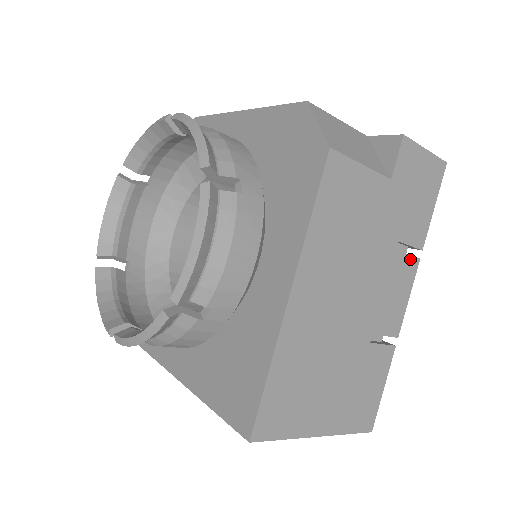
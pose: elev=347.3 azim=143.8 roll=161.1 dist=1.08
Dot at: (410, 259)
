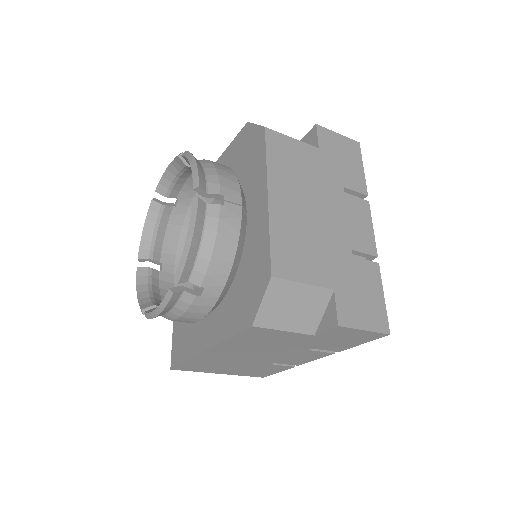
Dot at: (323, 353)
